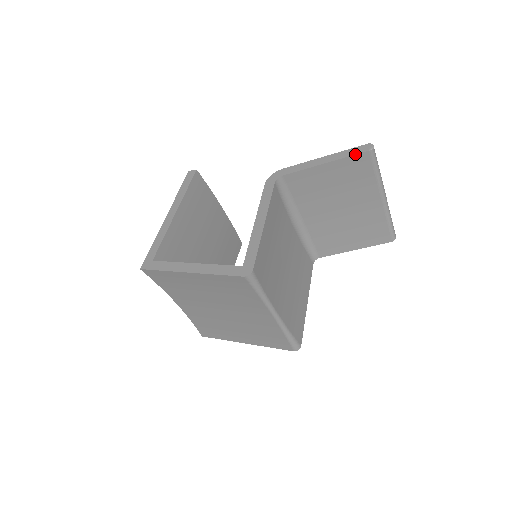
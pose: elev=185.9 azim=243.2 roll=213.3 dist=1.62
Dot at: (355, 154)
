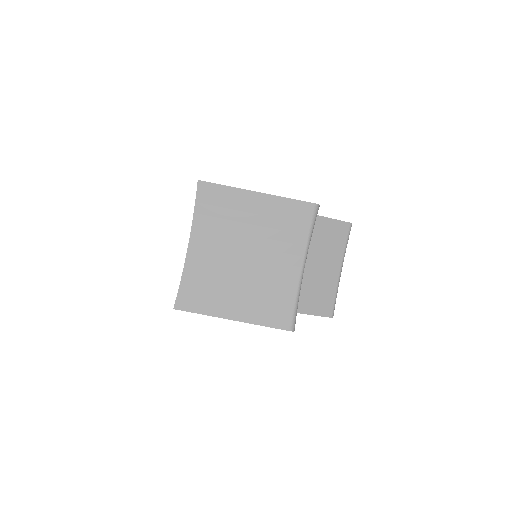
Dot at: (343, 221)
